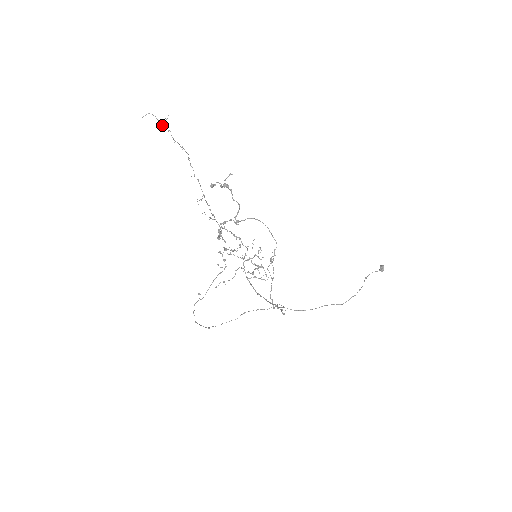
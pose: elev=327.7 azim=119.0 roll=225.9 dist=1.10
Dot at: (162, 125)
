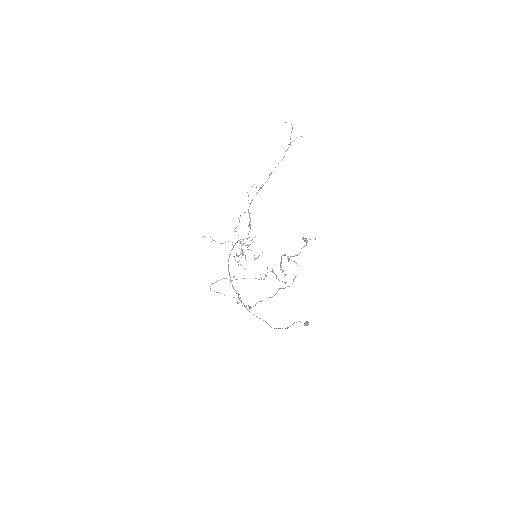
Dot at: occluded
